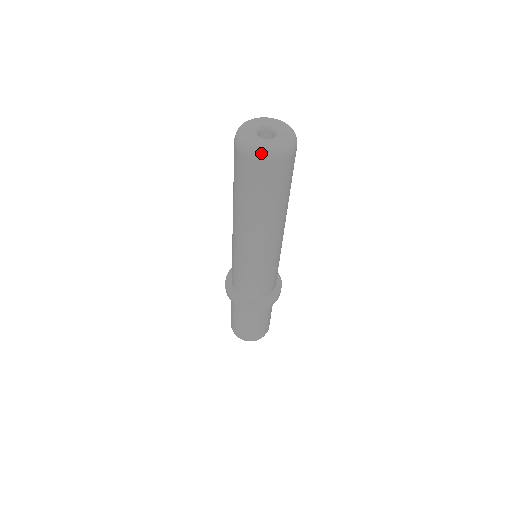
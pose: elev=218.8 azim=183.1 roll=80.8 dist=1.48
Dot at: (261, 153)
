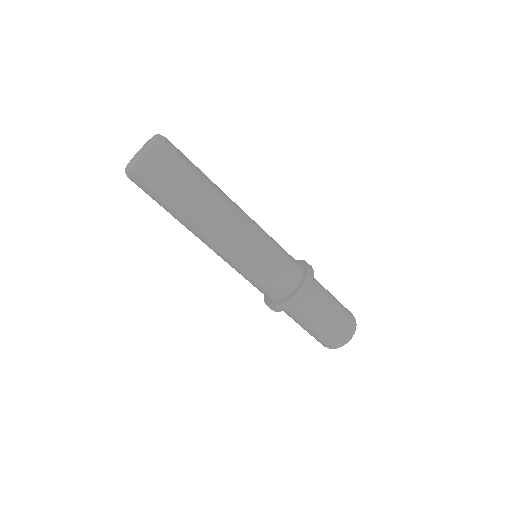
Dot at: (141, 158)
